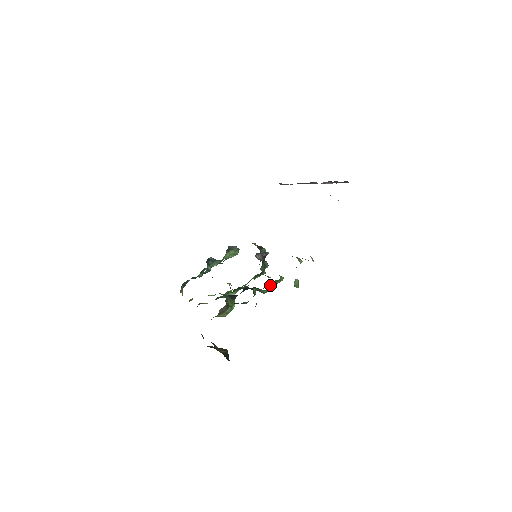
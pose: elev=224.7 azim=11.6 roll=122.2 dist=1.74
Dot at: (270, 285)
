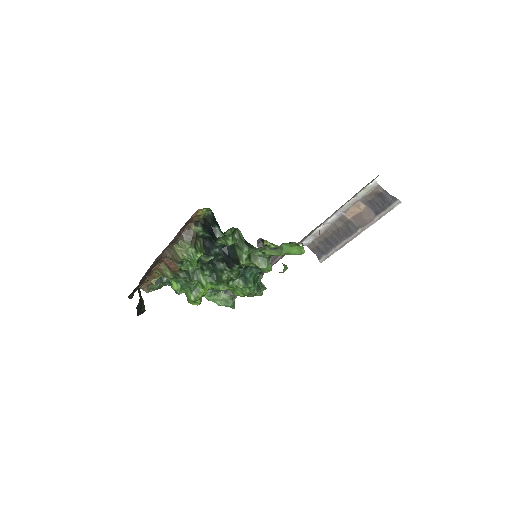
Dot at: (253, 260)
